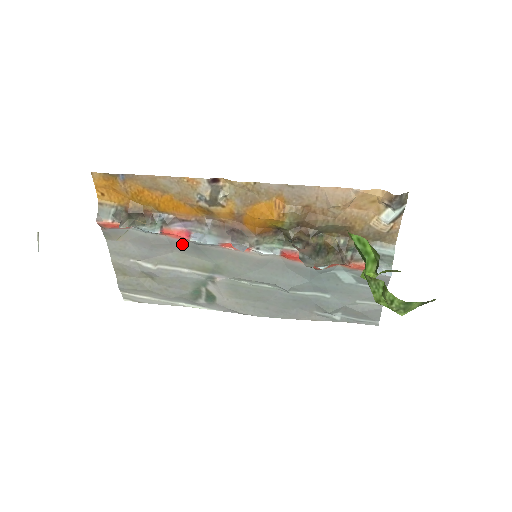
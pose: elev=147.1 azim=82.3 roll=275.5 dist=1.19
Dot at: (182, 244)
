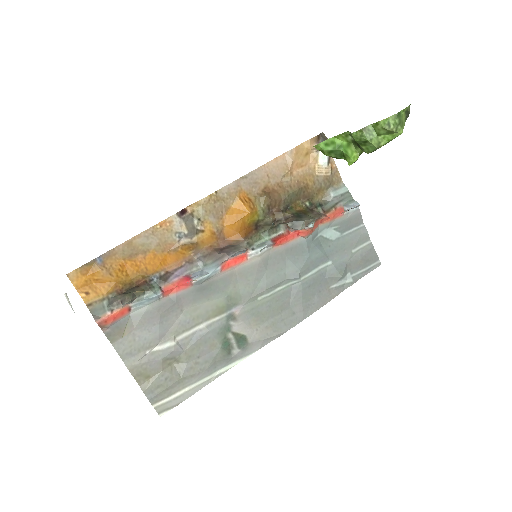
Dot at: (187, 294)
